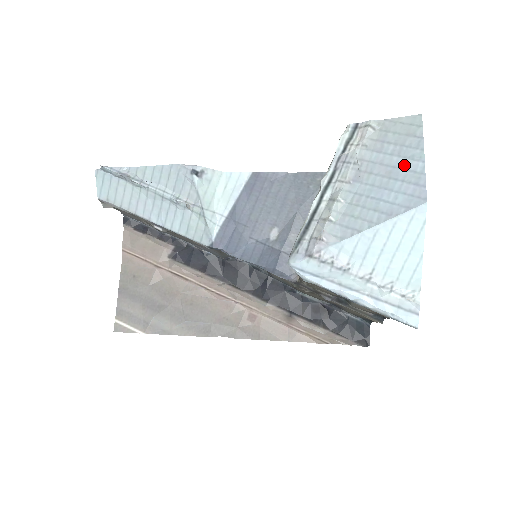
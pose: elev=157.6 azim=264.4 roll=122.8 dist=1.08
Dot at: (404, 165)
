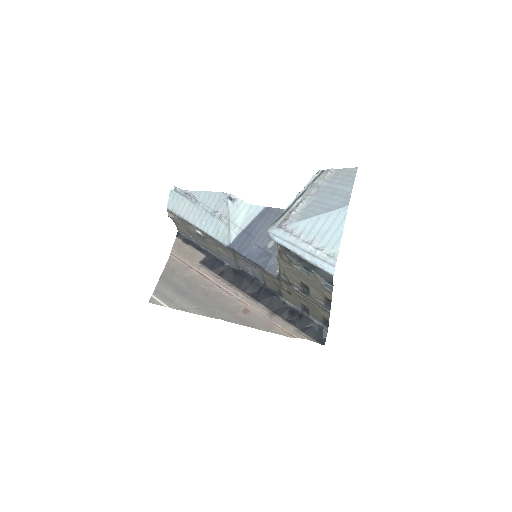
Dot at: (342, 189)
